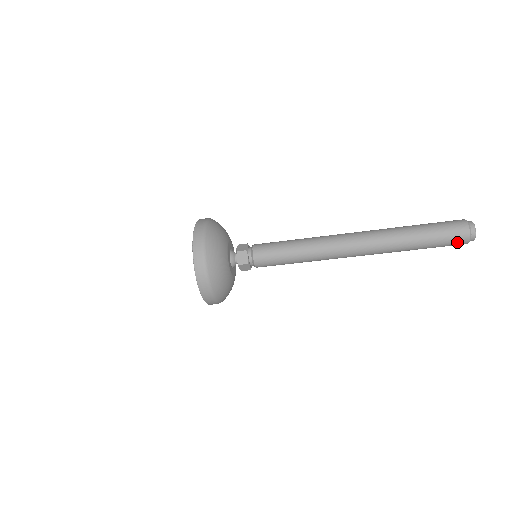
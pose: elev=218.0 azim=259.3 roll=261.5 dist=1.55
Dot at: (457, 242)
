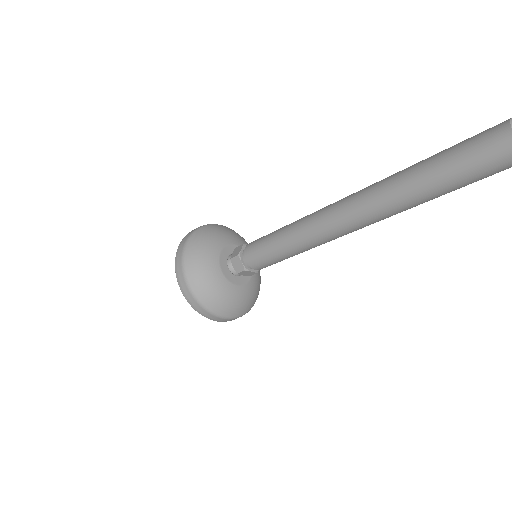
Dot at: occluded
